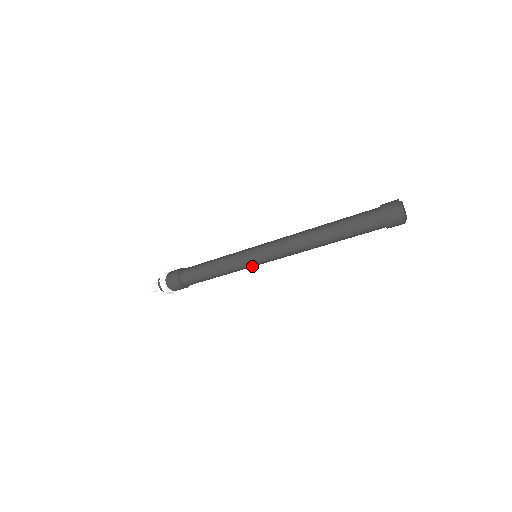
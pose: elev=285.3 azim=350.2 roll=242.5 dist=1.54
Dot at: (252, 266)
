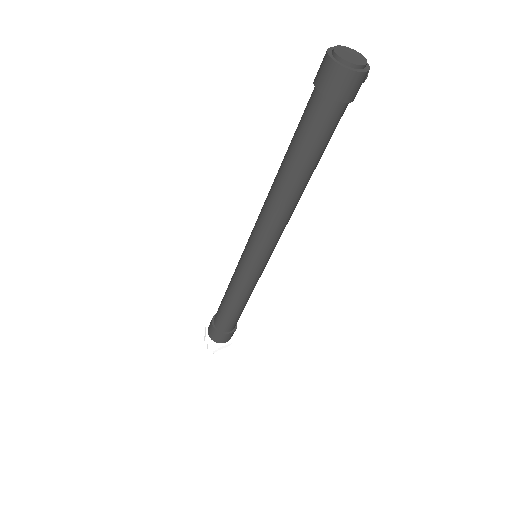
Dot at: (259, 271)
